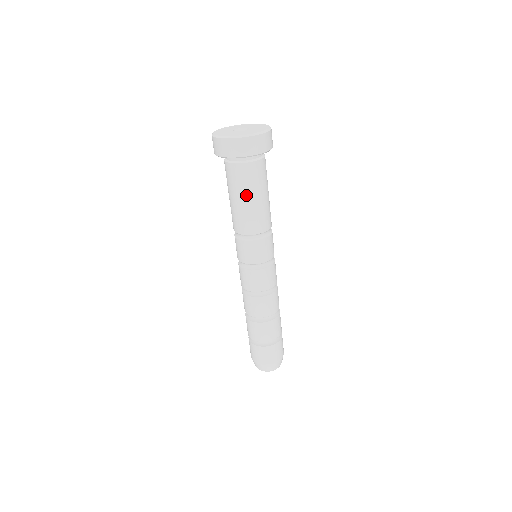
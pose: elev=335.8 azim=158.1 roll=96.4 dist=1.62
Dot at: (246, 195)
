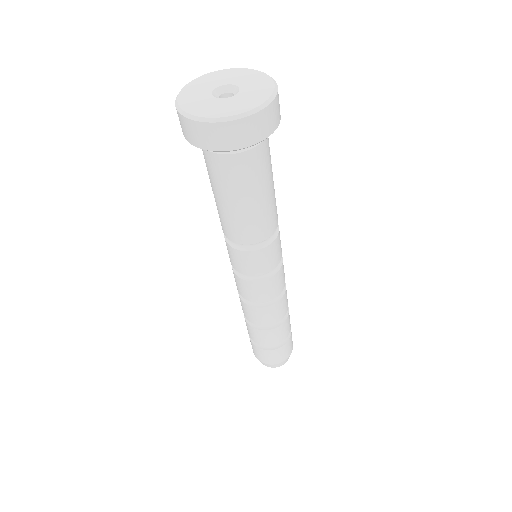
Dot at: (265, 187)
